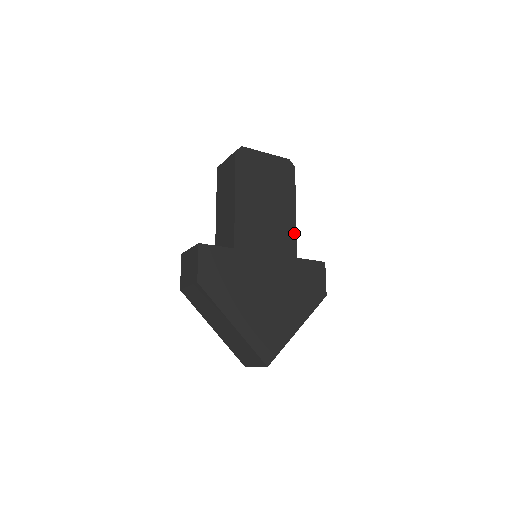
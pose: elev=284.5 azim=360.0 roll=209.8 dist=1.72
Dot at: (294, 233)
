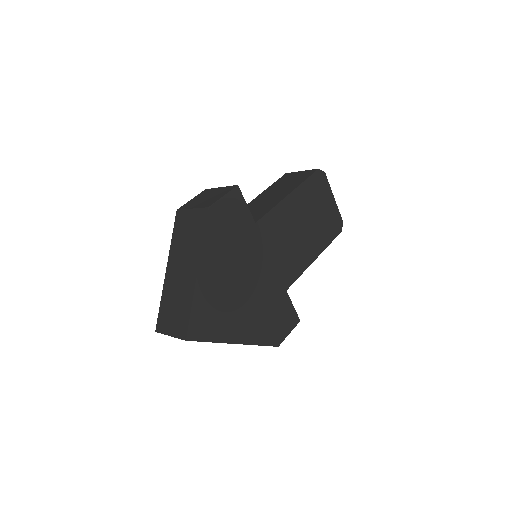
Dot at: (301, 271)
